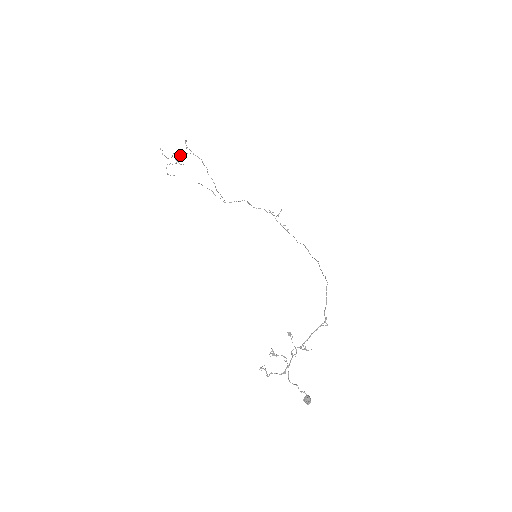
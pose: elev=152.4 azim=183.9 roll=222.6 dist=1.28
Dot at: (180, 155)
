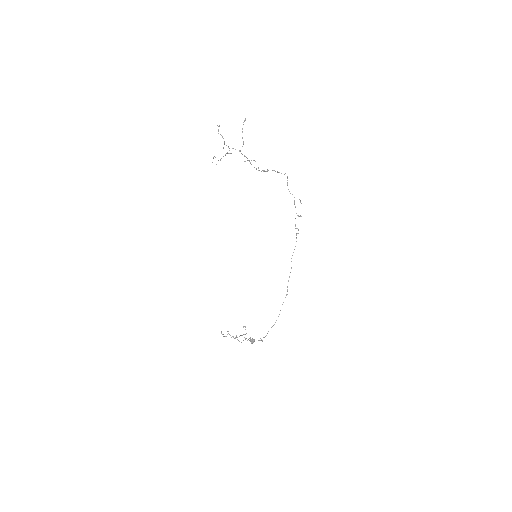
Dot at: occluded
